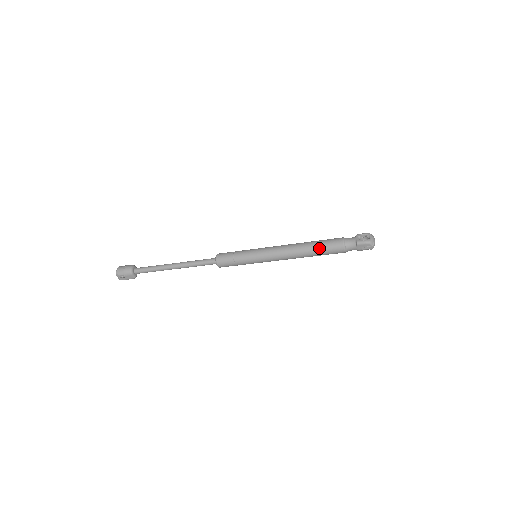
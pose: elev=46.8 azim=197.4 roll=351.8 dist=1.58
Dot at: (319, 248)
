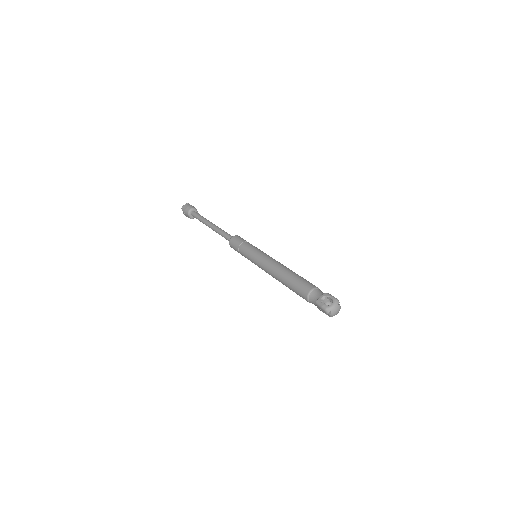
Dot at: (290, 284)
